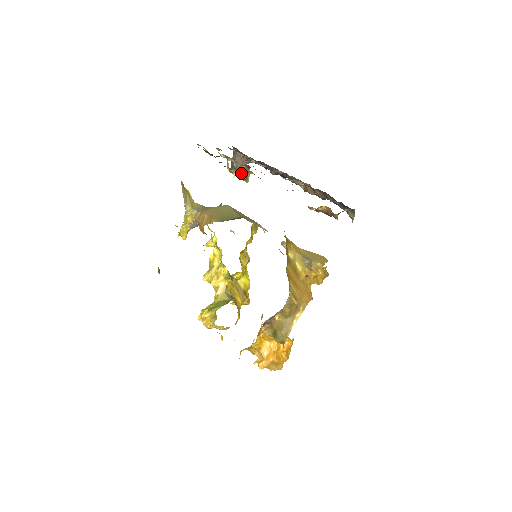
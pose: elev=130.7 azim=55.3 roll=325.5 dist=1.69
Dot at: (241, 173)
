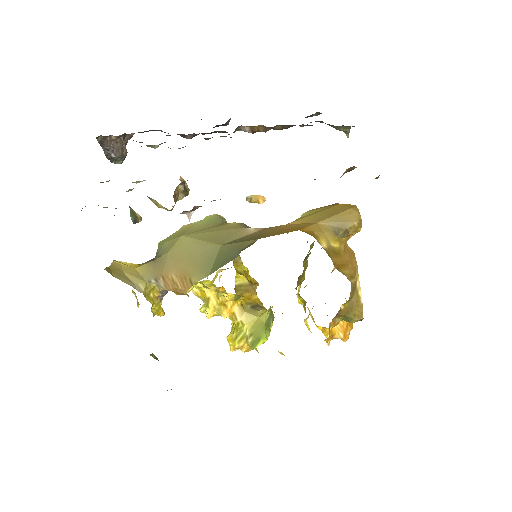
Dot at: (178, 195)
